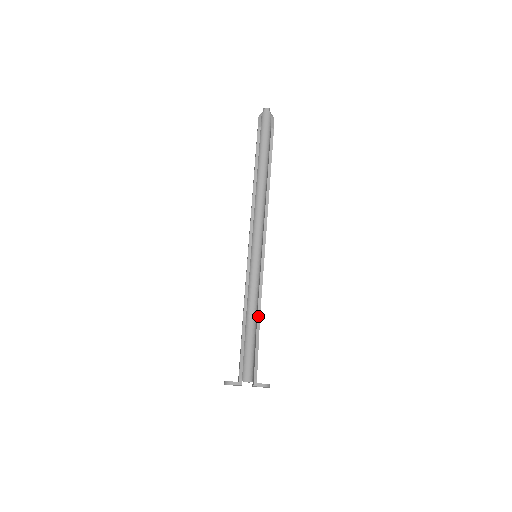
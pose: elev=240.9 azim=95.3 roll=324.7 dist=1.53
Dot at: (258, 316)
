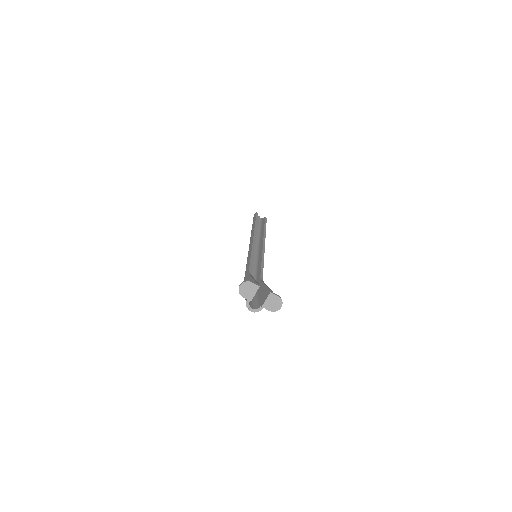
Dot at: (261, 279)
